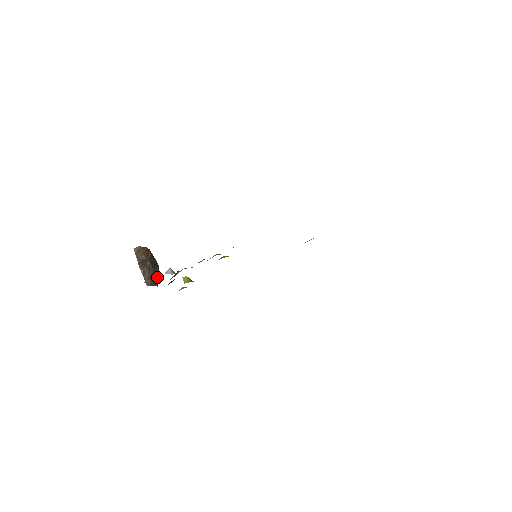
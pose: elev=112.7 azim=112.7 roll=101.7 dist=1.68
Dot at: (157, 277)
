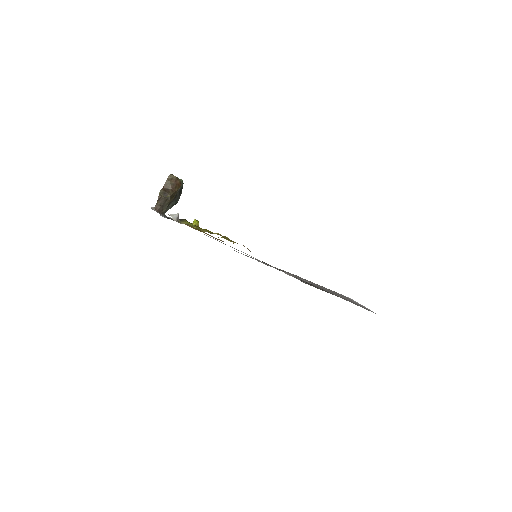
Dot at: (169, 208)
